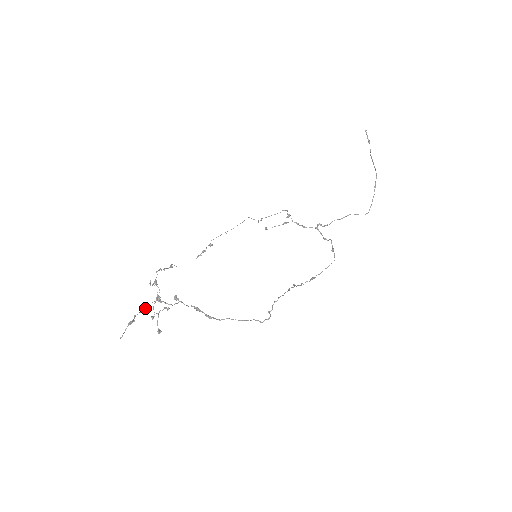
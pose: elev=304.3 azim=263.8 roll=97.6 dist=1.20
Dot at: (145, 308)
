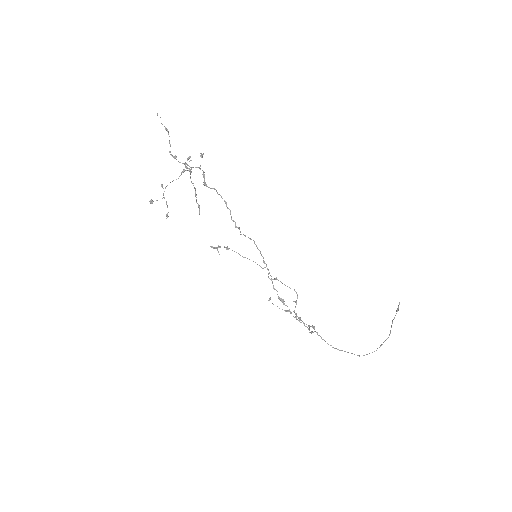
Dot at: occluded
